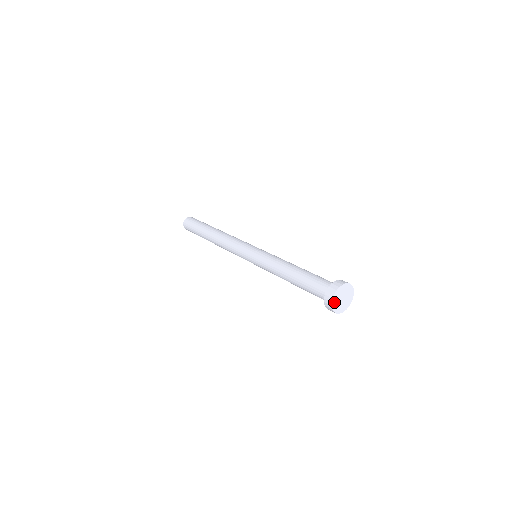
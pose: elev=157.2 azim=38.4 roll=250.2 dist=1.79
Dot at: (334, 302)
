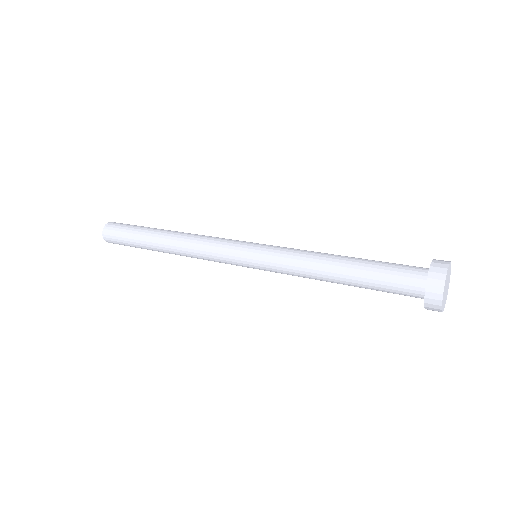
Dot at: (447, 274)
